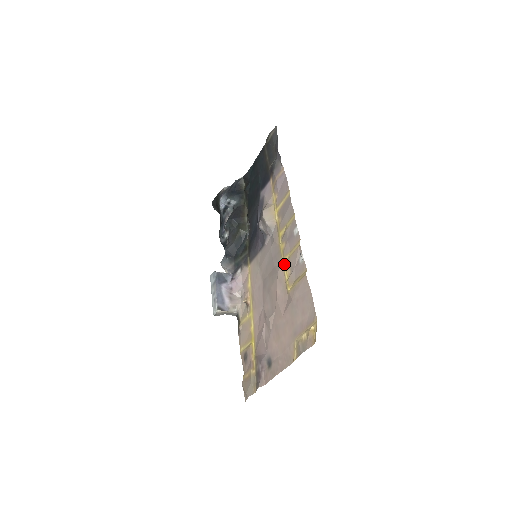
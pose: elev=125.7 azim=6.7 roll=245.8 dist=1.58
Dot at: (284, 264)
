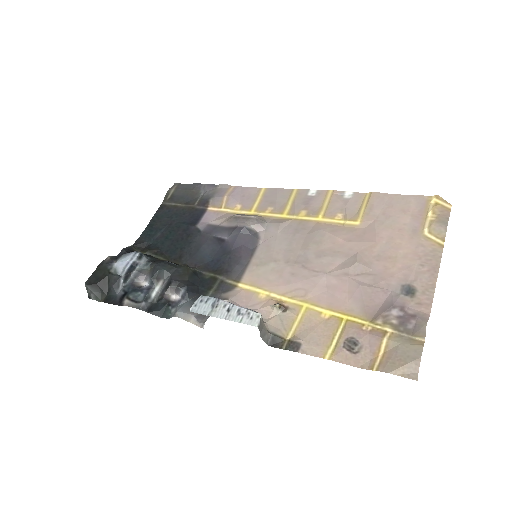
Dot at: (324, 218)
